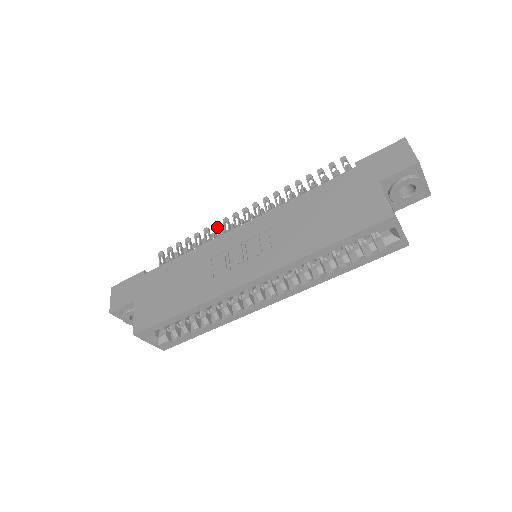
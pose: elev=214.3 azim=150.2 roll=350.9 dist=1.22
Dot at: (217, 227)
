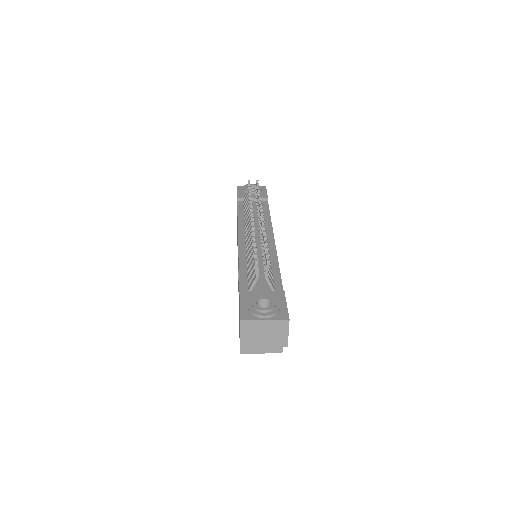
Dot at: occluded
